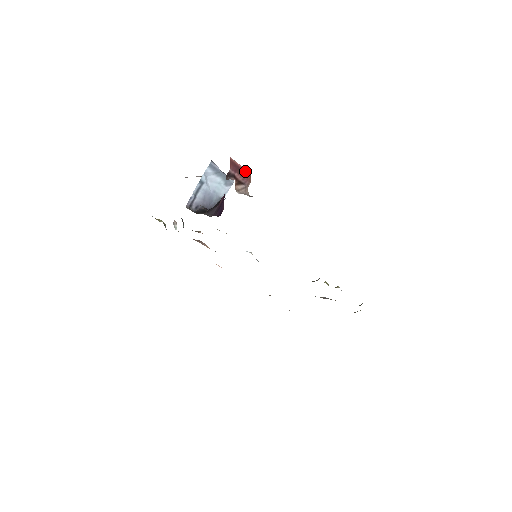
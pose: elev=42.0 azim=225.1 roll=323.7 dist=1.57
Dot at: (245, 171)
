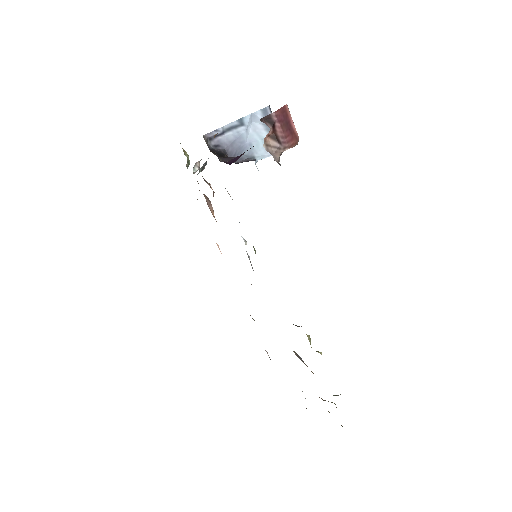
Dot at: (294, 133)
